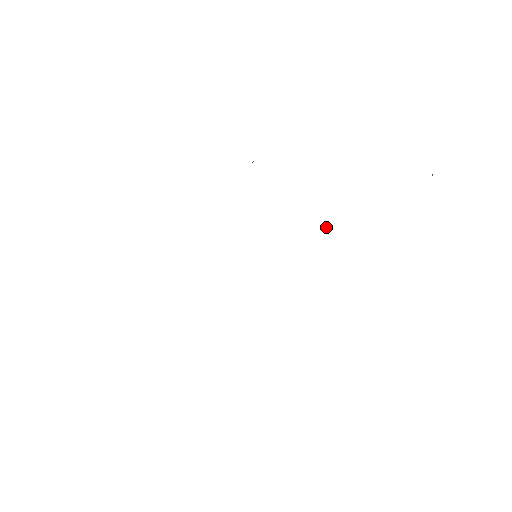
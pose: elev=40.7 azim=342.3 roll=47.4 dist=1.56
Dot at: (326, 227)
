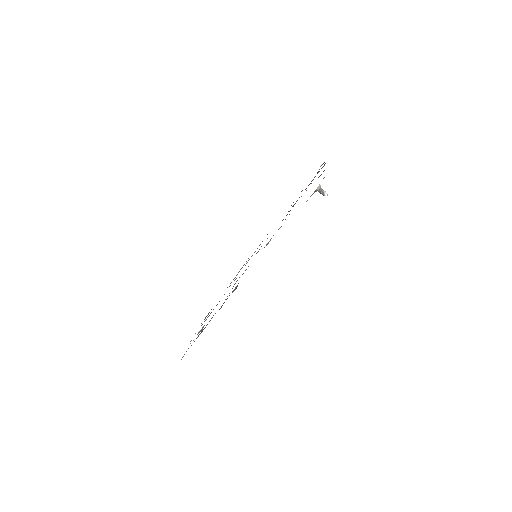
Dot at: occluded
